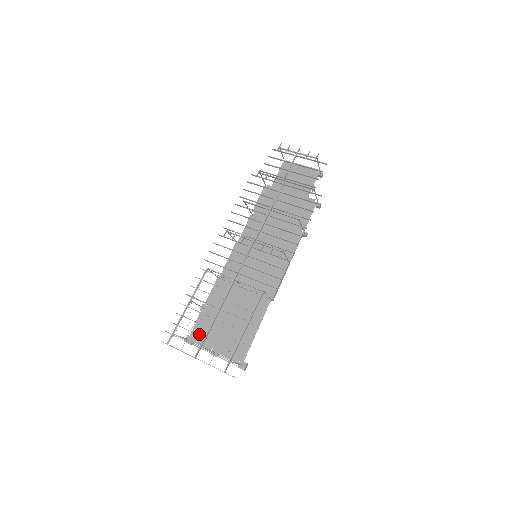
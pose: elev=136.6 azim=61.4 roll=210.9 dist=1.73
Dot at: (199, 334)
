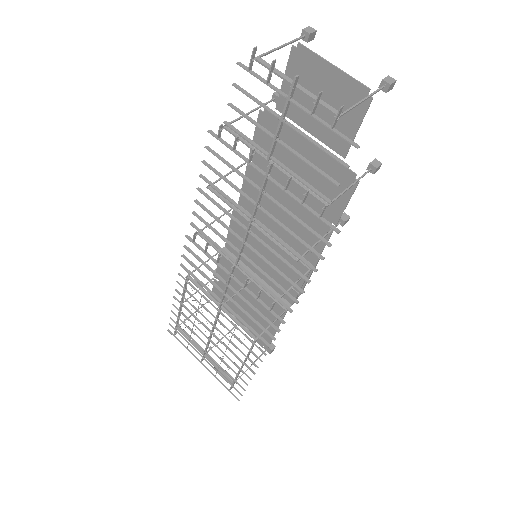
Dot at: occluded
